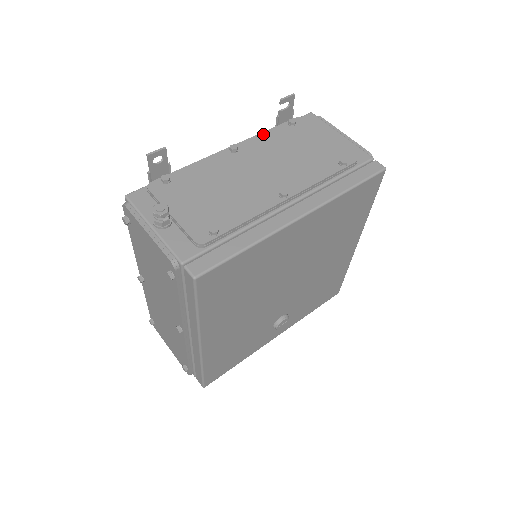
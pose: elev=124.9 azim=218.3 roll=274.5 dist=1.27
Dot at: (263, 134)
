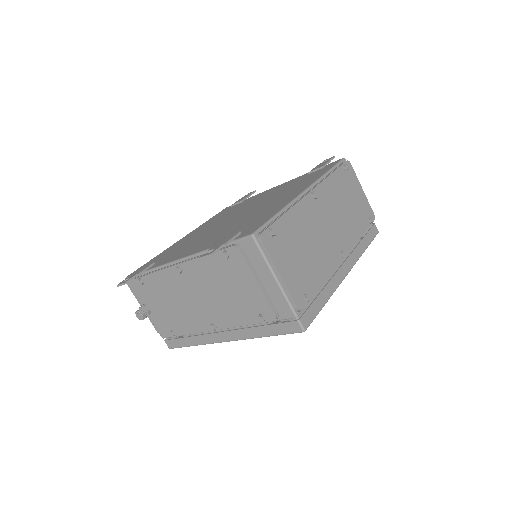
Dot at: (201, 259)
